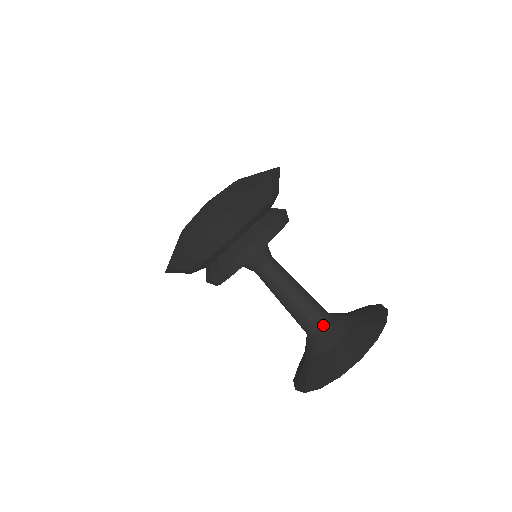
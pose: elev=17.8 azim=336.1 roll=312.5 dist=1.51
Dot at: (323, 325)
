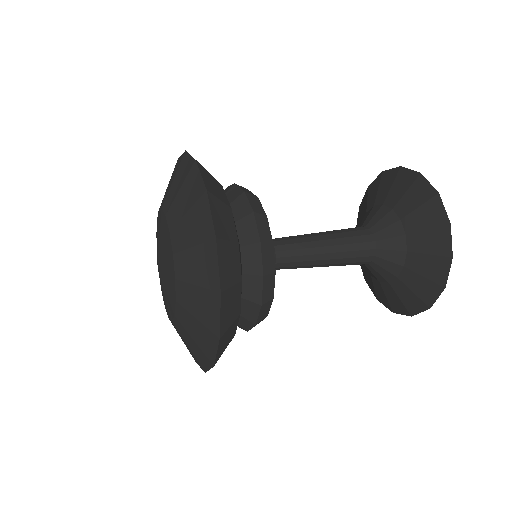
Dot at: (372, 261)
